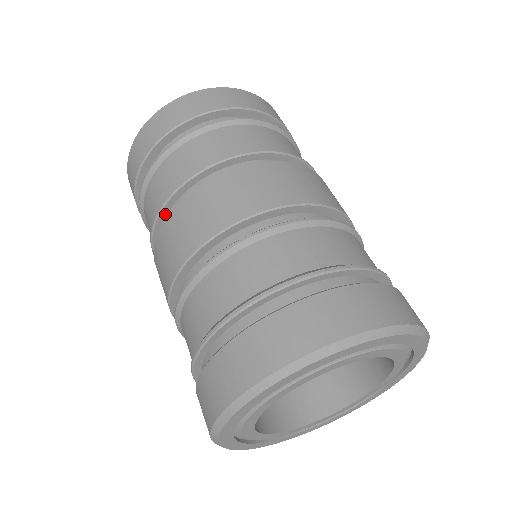
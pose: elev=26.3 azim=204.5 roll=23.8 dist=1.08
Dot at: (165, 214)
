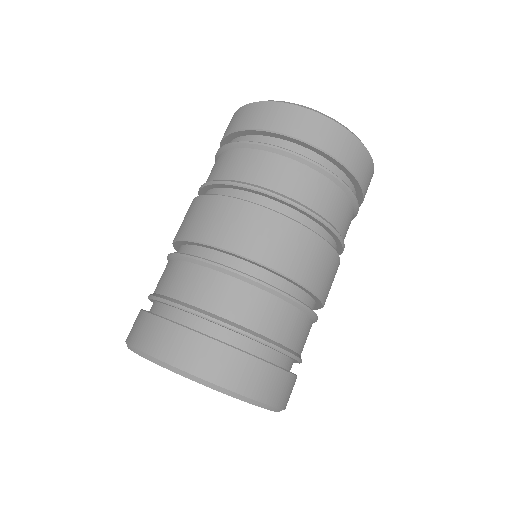
Dot at: (264, 195)
